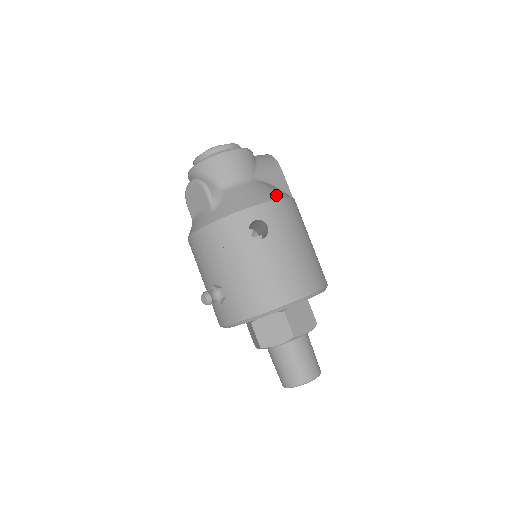
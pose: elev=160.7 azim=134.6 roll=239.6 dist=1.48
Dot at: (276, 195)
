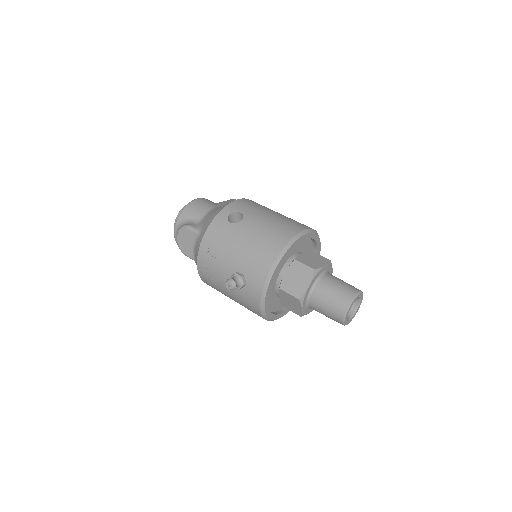
Dot at: occluded
